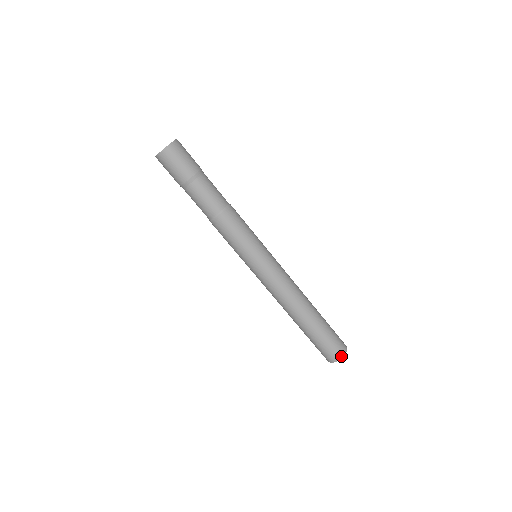
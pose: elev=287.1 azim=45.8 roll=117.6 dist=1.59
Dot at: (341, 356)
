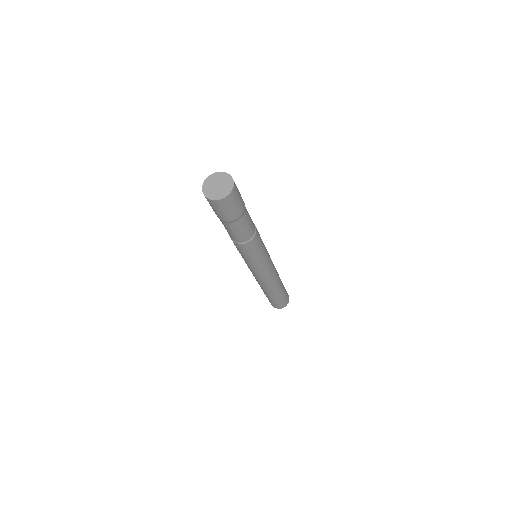
Dot at: (287, 303)
